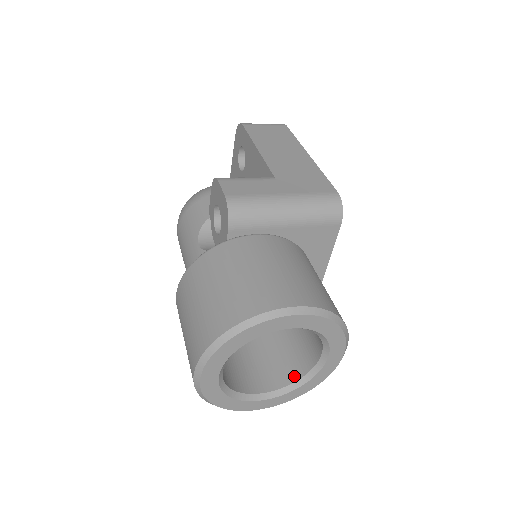
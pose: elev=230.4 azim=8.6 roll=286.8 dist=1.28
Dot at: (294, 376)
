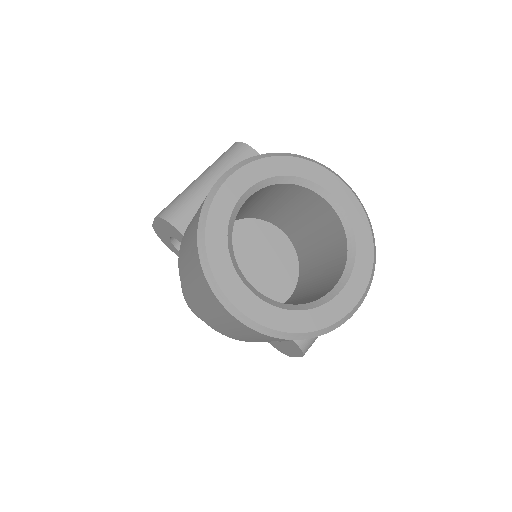
Dot at: (343, 250)
